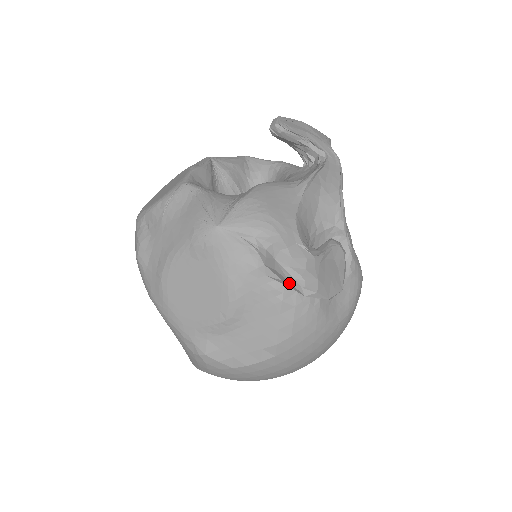
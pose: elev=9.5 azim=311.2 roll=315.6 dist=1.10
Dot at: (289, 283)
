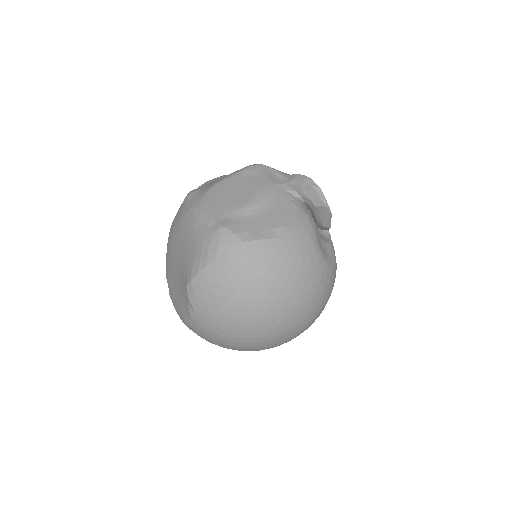
Dot at: (303, 182)
